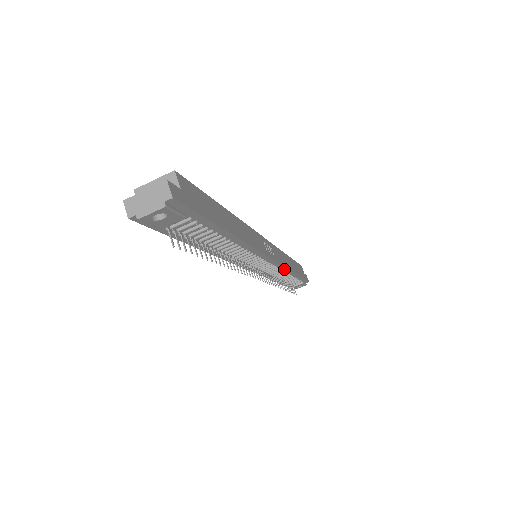
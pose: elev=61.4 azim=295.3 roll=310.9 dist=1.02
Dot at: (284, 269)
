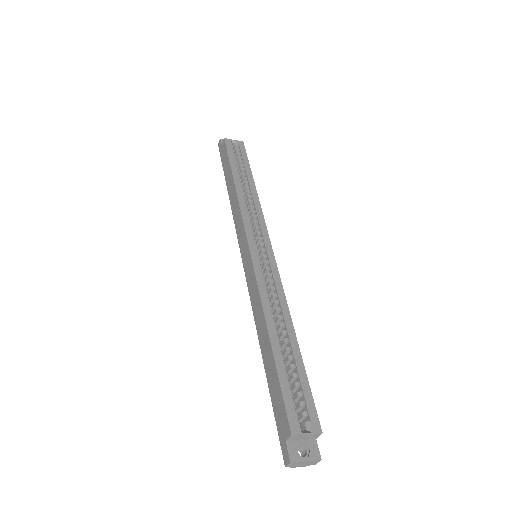
Dot at: occluded
